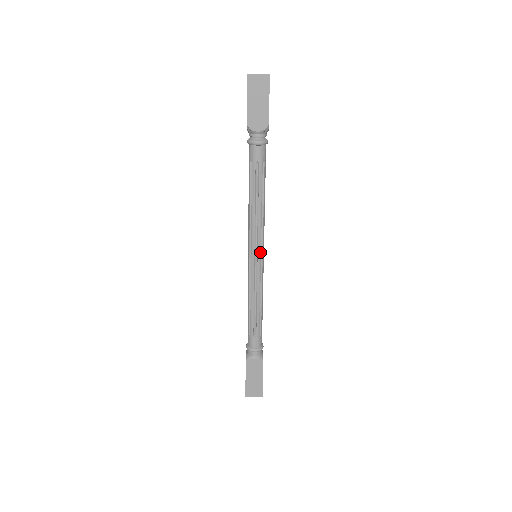
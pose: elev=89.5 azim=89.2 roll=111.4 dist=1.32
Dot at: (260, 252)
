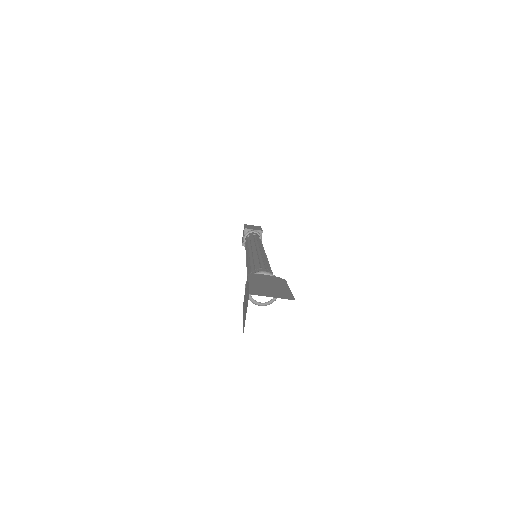
Dot at: occluded
